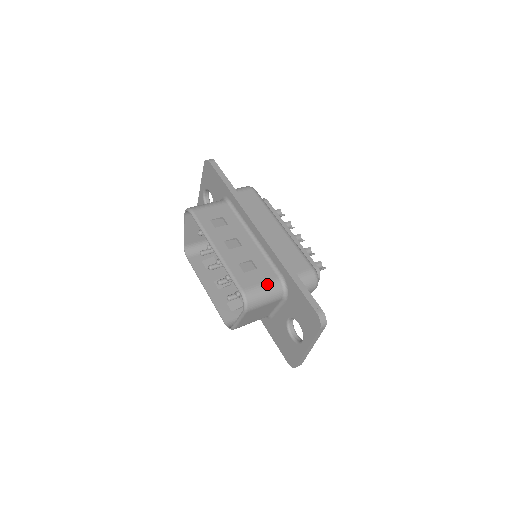
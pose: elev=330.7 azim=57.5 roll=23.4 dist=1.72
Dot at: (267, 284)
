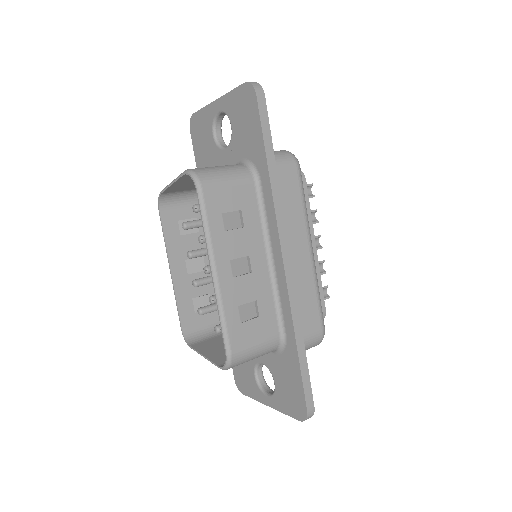
Dot at: (263, 345)
